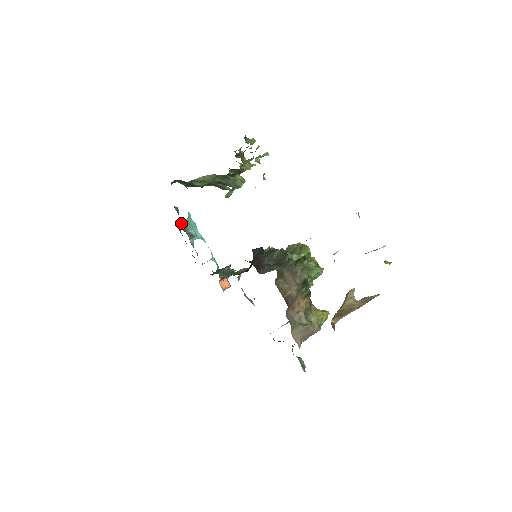
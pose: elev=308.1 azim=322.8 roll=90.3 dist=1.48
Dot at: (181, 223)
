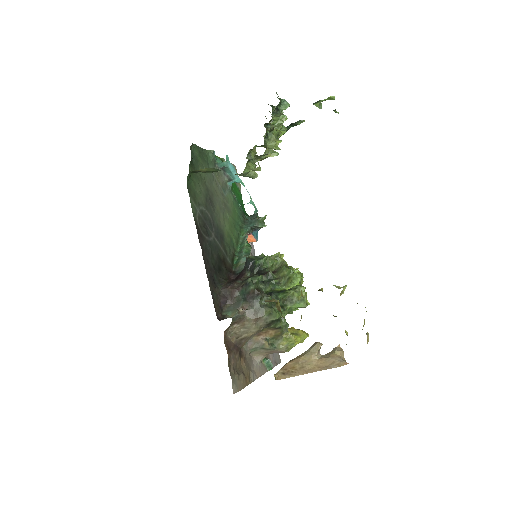
Dot at: (218, 165)
